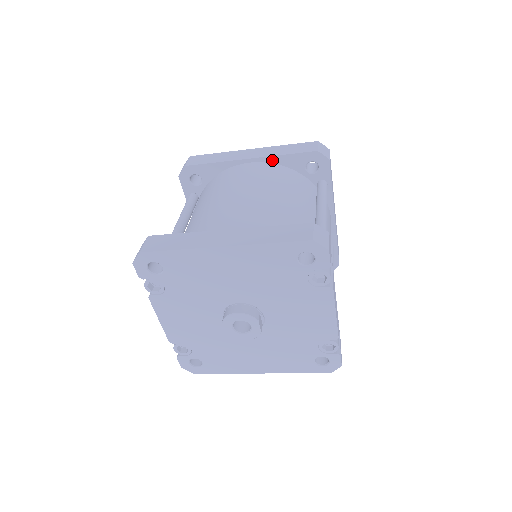
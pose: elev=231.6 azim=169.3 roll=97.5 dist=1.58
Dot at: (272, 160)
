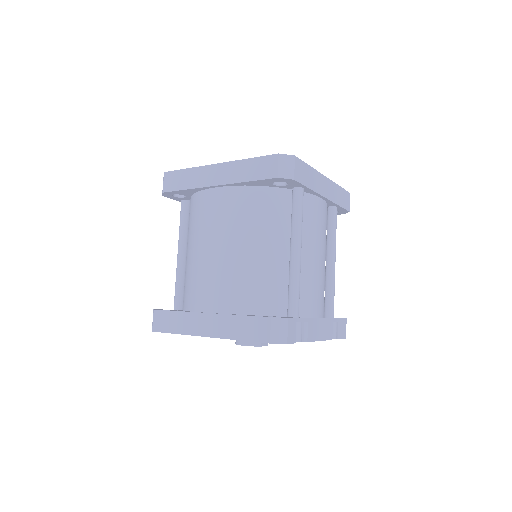
Dot at: (237, 184)
